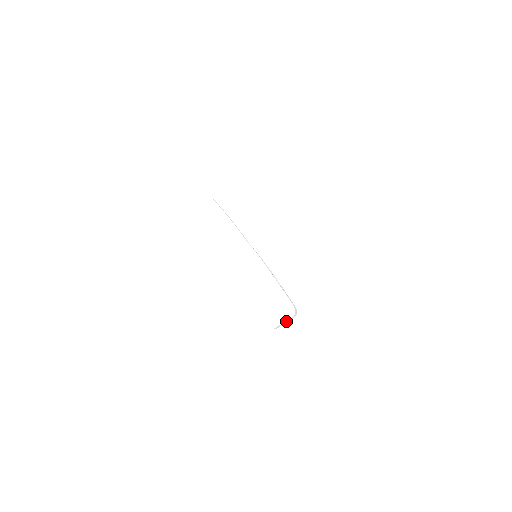
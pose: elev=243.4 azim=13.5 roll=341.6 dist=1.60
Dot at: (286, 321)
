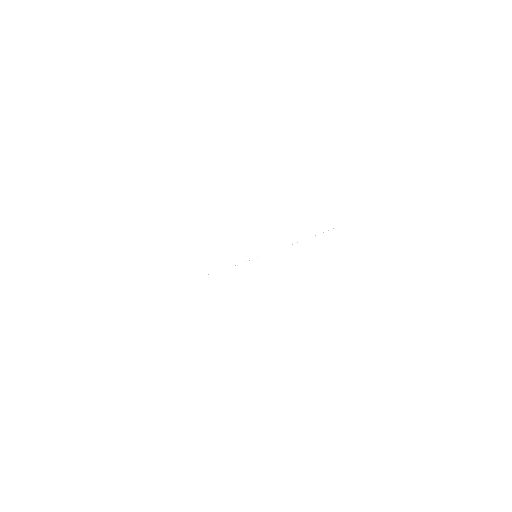
Dot at: occluded
